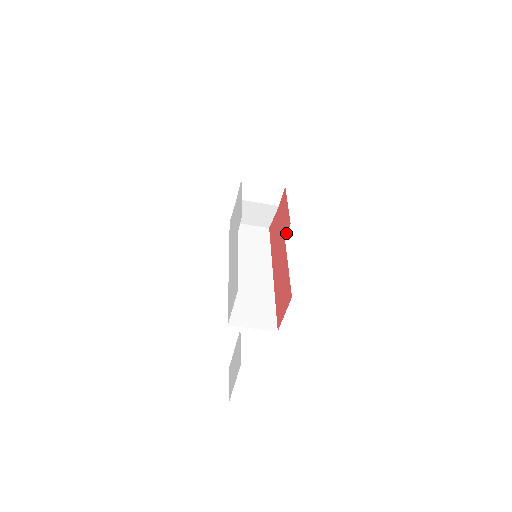
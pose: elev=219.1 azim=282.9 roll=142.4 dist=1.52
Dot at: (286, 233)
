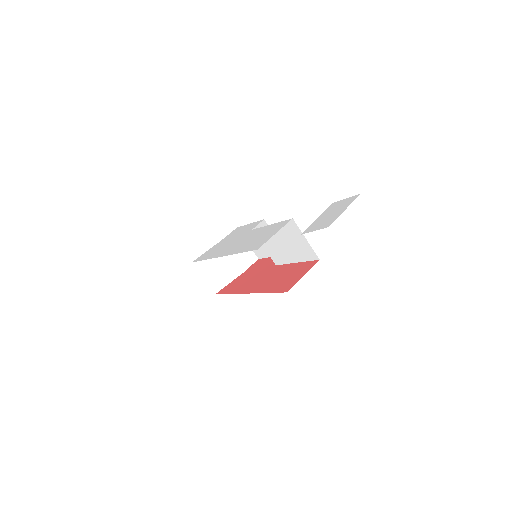
Dot at: occluded
